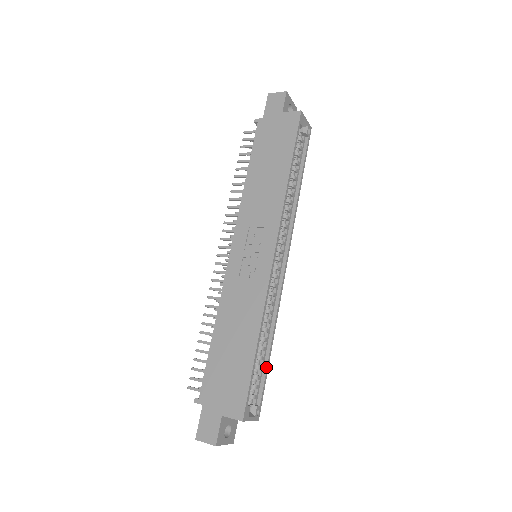
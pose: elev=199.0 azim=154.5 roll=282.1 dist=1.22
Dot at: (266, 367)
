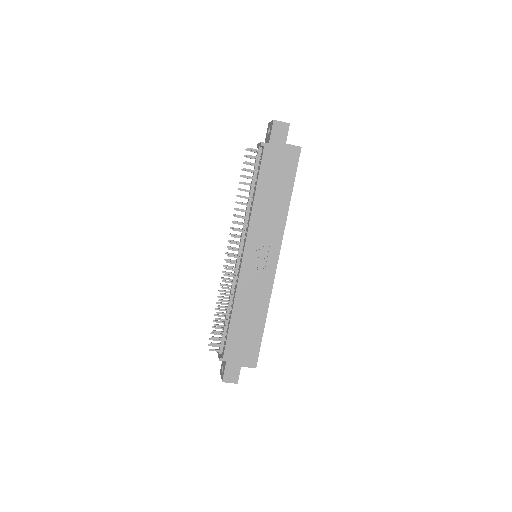
Dot at: occluded
